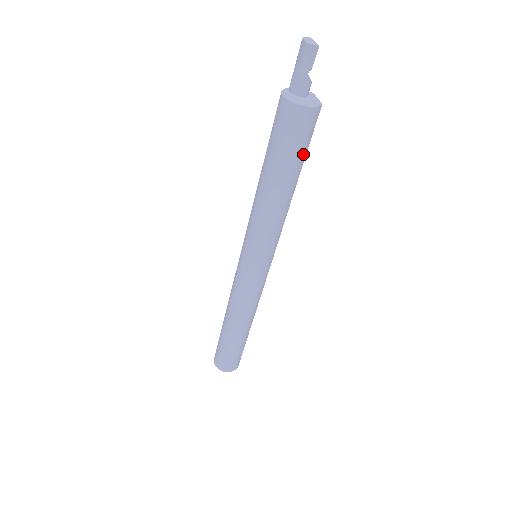
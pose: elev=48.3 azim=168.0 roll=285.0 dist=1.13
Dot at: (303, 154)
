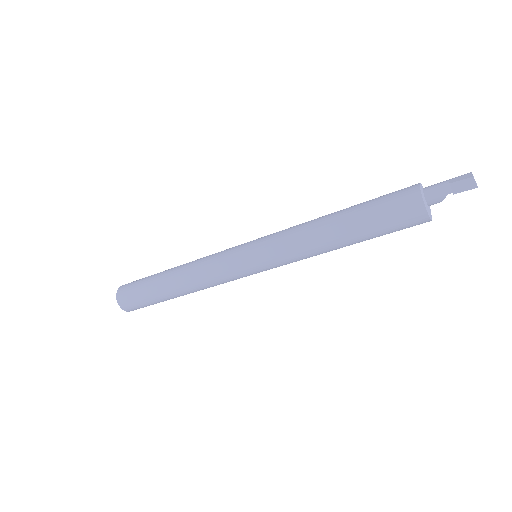
Dot at: (381, 233)
